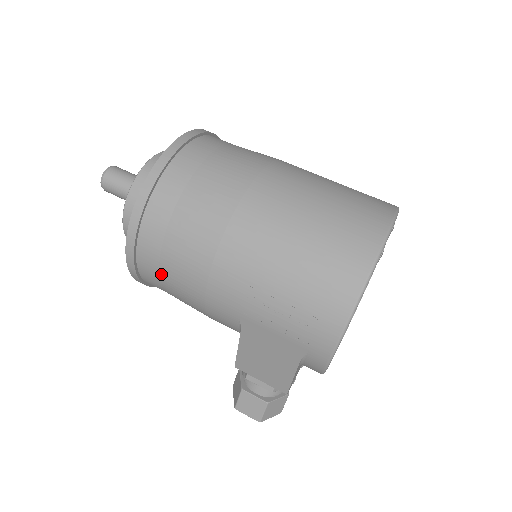
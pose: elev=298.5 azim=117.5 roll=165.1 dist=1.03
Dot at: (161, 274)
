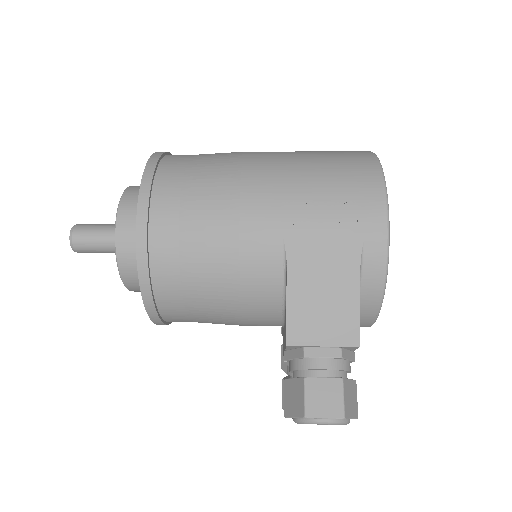
Dot at: (181, 234)
